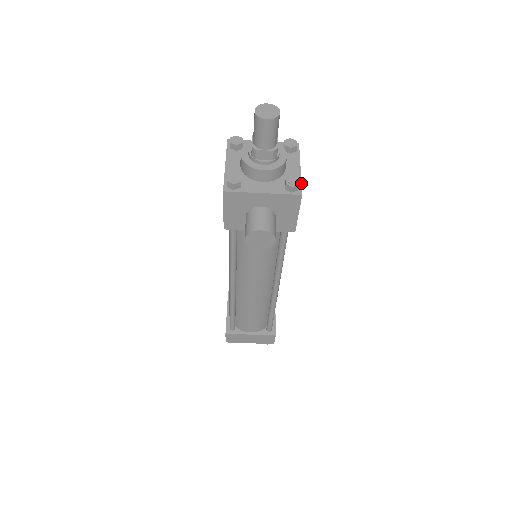
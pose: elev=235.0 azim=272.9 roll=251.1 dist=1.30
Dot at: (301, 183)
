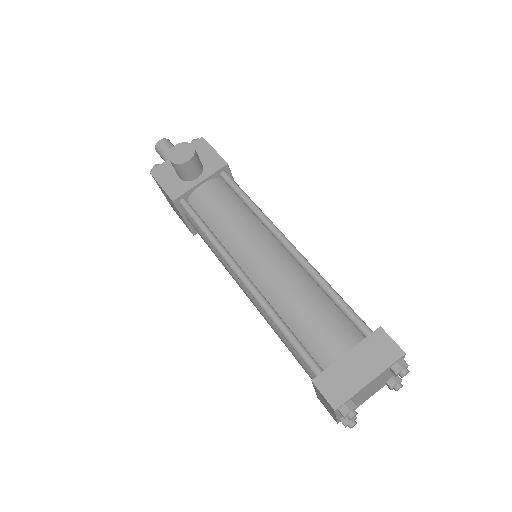
Dot at: occluded
